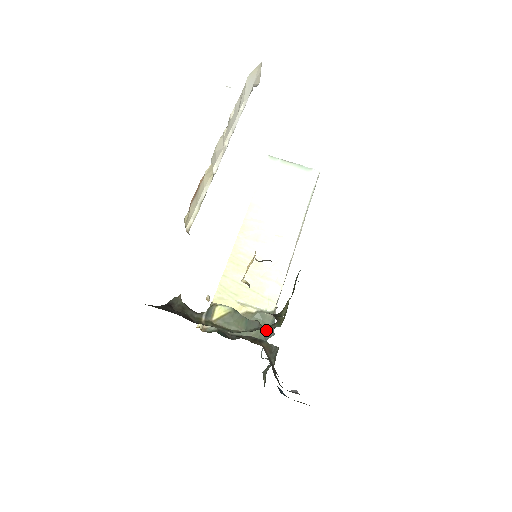
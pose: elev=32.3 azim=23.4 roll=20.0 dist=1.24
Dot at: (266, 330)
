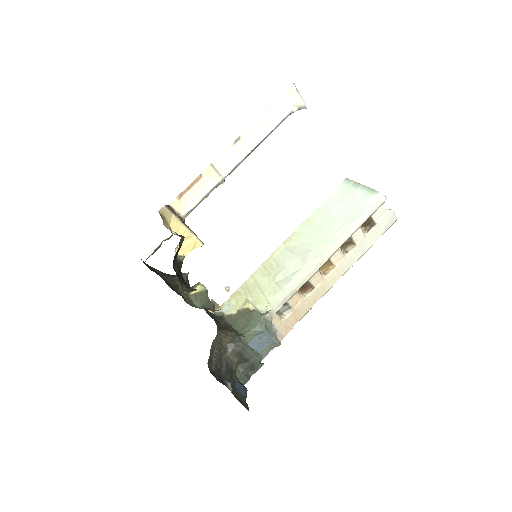
Dot at: (252, 328)
